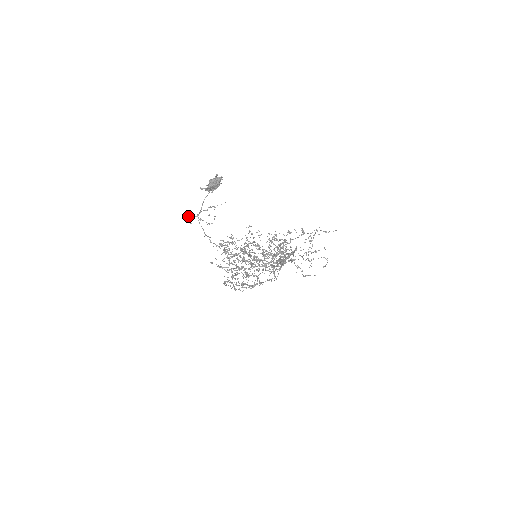
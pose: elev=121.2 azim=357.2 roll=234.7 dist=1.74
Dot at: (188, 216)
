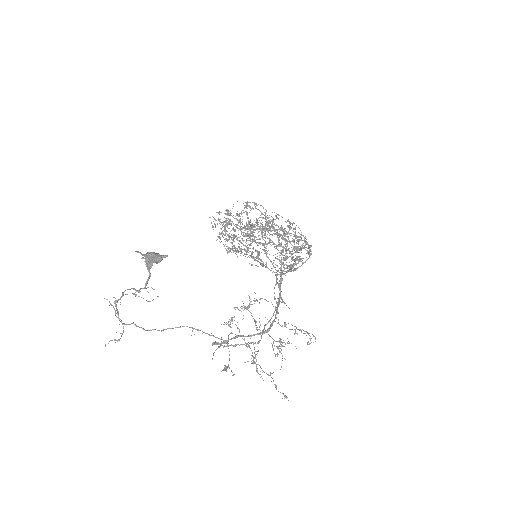
Dot at: occluded
